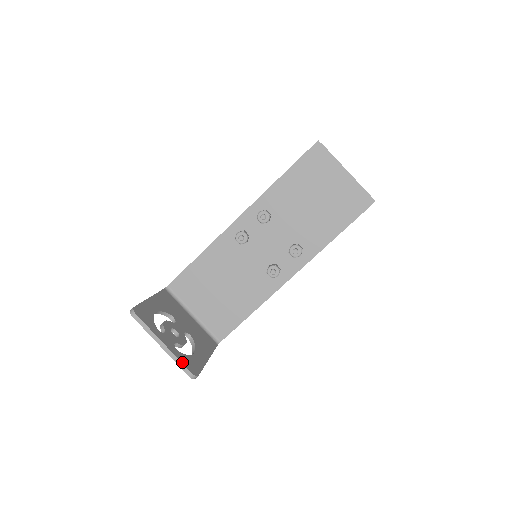
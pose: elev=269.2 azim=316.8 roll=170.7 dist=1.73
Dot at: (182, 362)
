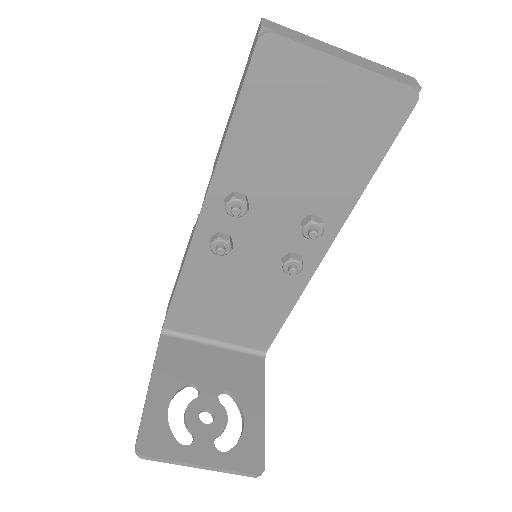
Dot at: (237, 470)
